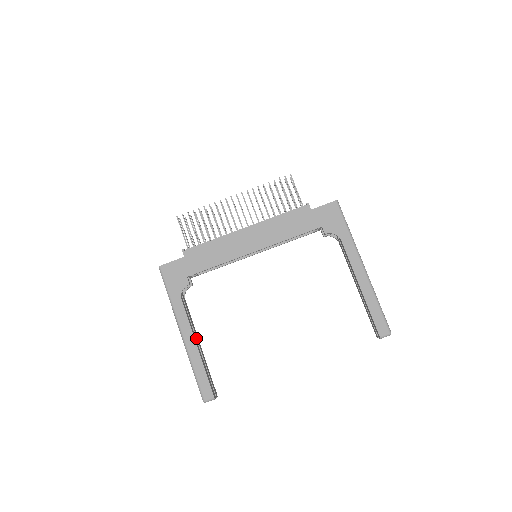
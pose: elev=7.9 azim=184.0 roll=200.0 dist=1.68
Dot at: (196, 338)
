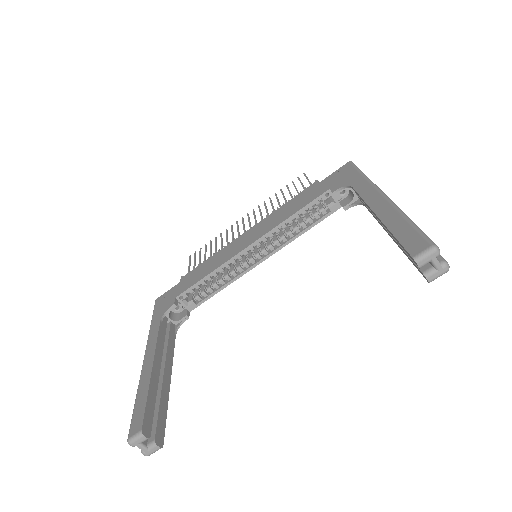
Dot at: (164, 367)
